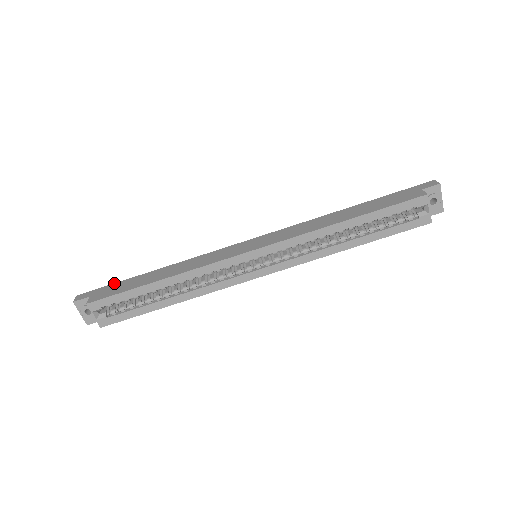
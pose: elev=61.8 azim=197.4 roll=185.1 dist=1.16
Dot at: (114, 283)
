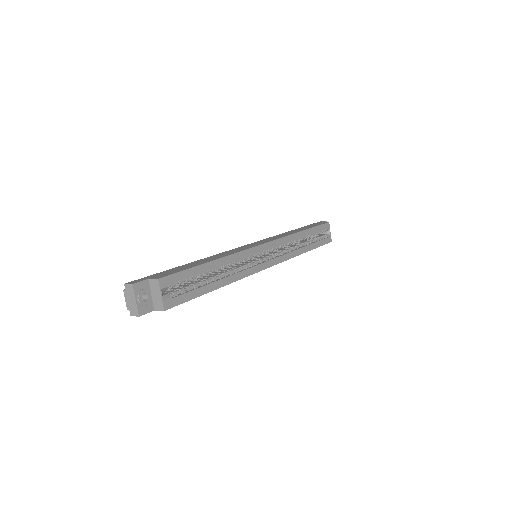
Dot at: occluded
